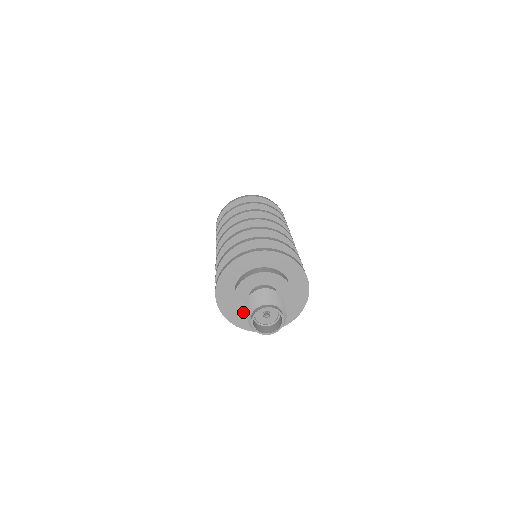
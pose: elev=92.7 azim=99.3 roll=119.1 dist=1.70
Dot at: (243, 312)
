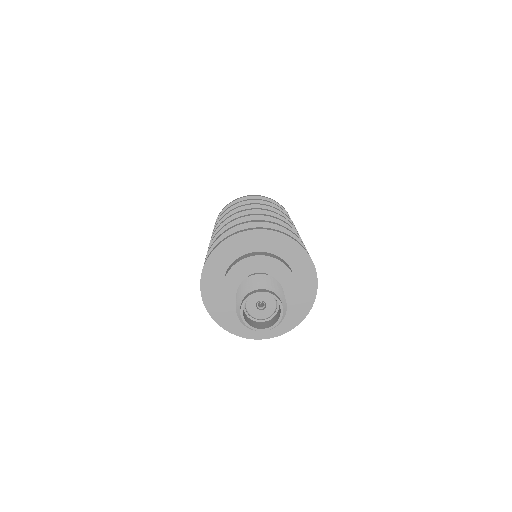
Dot at: (232, 306)
